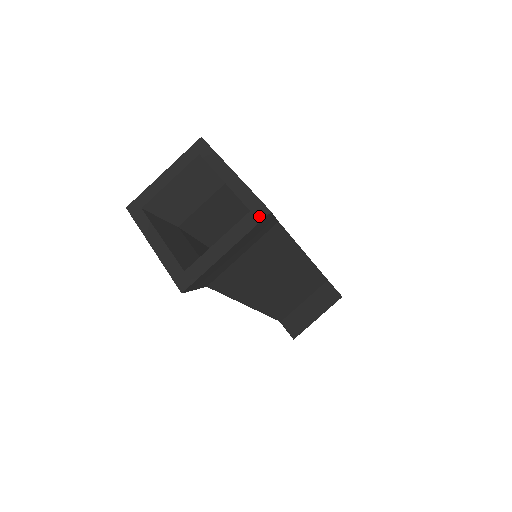
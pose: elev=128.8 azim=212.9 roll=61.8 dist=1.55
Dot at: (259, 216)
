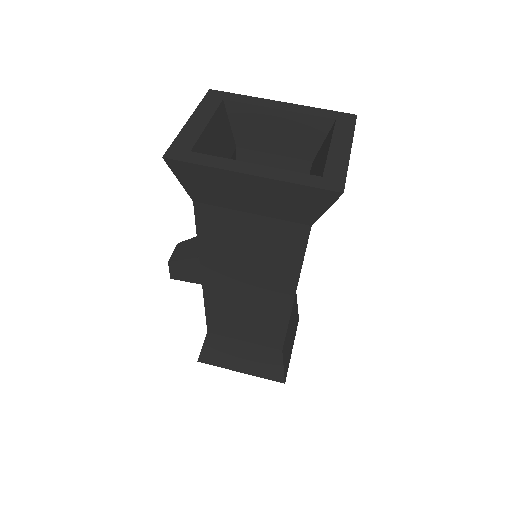
Dot at: (350, 120)
